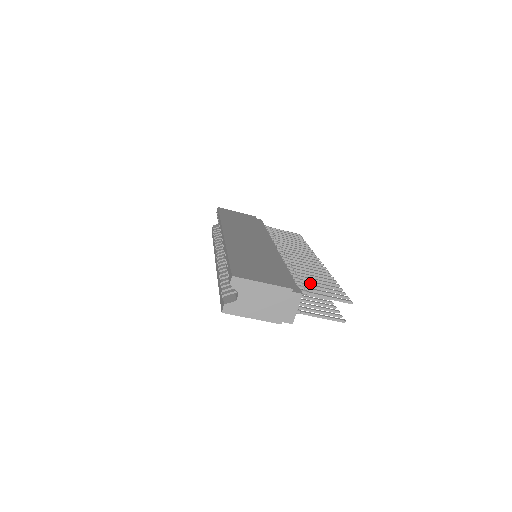
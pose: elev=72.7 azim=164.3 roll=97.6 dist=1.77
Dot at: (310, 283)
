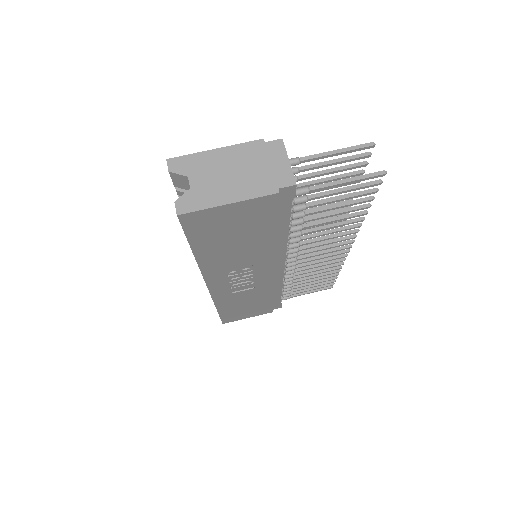
Dot at: (312, 182)
